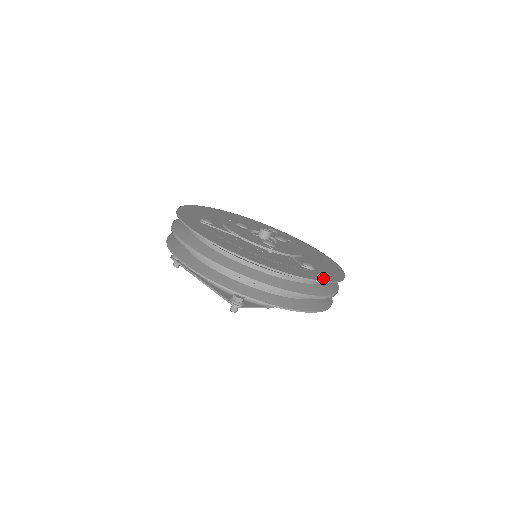
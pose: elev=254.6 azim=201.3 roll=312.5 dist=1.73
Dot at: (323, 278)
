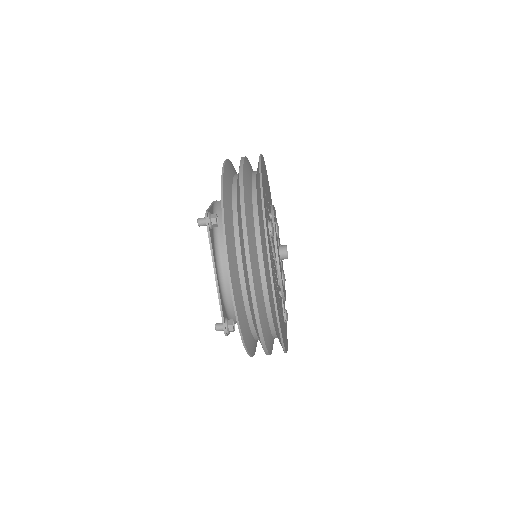
Dot at: occluded
